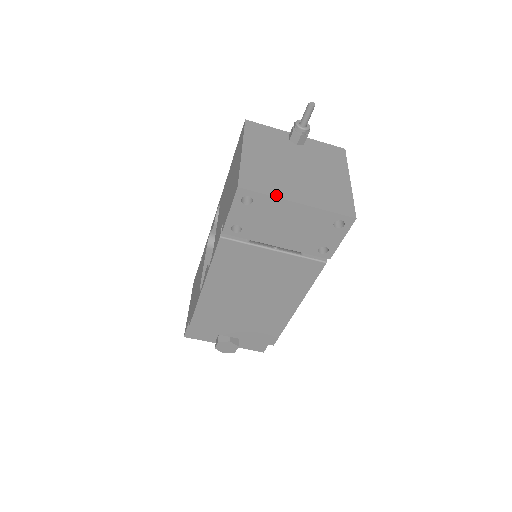
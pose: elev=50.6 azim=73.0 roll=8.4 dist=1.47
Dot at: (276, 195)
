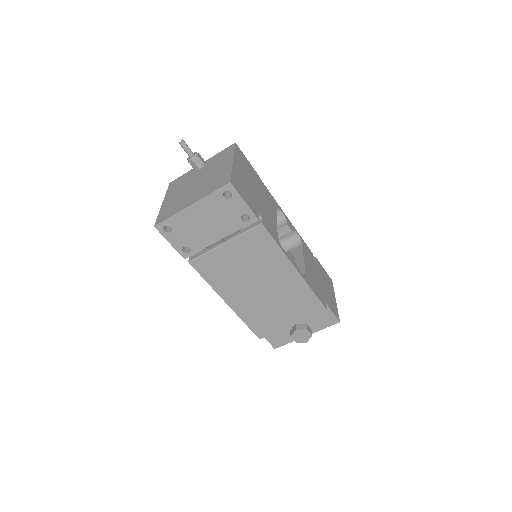
Dot at: (177, 212)
